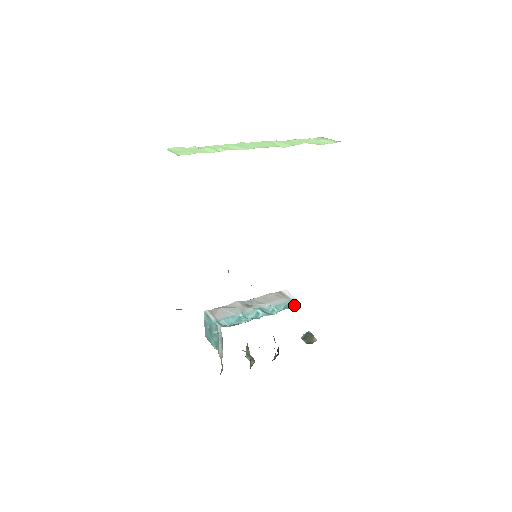
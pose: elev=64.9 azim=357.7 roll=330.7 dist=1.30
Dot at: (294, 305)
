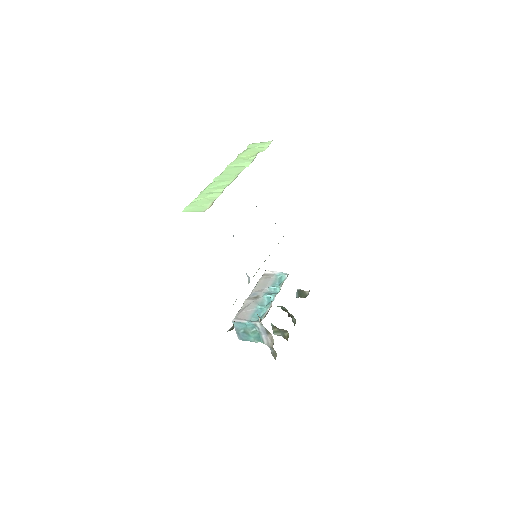
Dot at: (284, 277)
